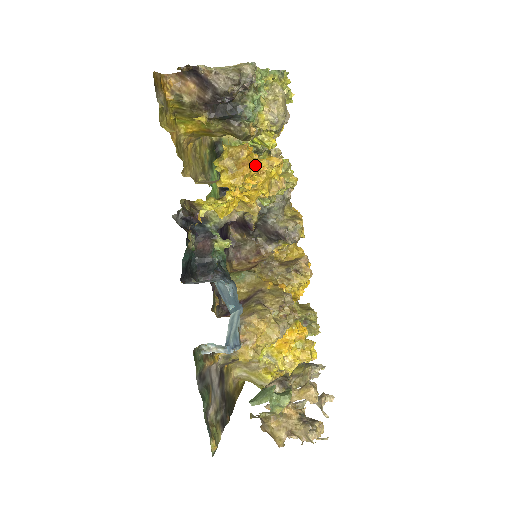
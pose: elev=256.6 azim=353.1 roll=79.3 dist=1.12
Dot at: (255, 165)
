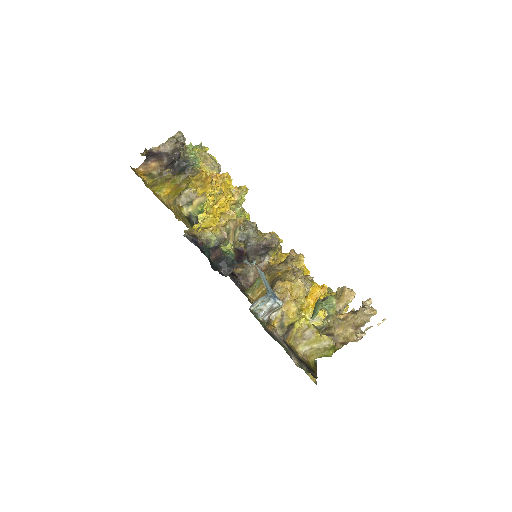
Dot at: (213, 174)
